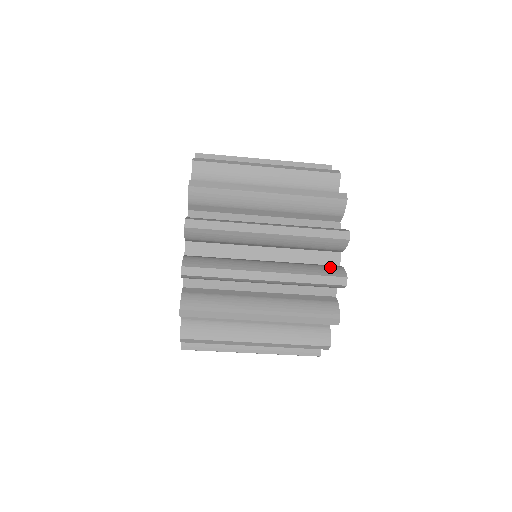
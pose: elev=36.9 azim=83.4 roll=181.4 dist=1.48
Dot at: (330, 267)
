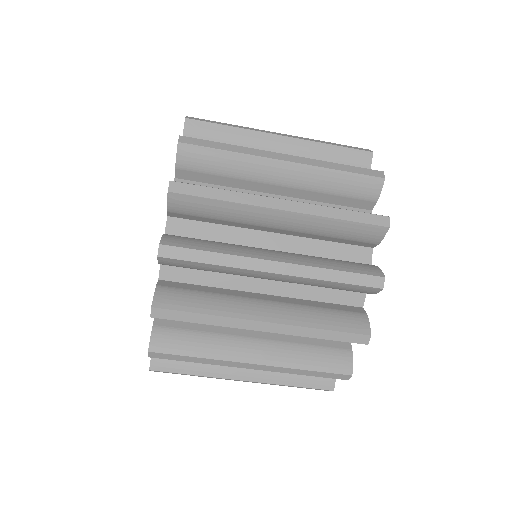
Dot at: occluded
